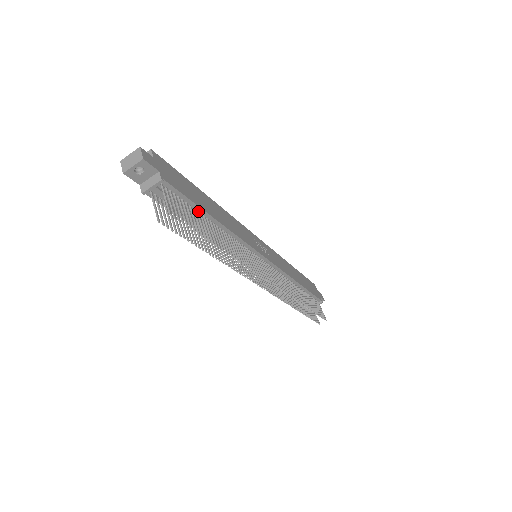
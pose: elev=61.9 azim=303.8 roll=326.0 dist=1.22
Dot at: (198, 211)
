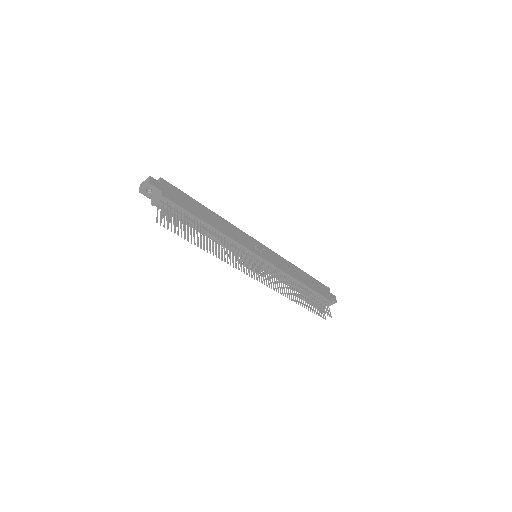
Dot at: (195, 218)
